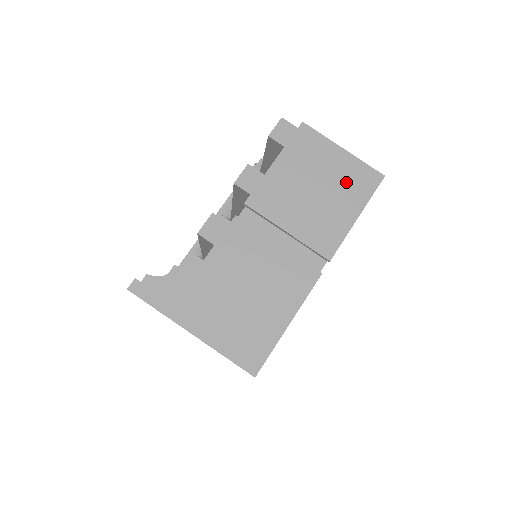
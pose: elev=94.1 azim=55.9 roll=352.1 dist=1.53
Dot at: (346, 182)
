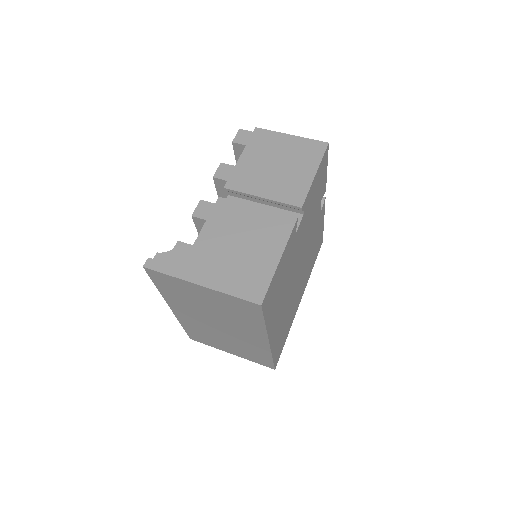
Dot at: (299, 154)
